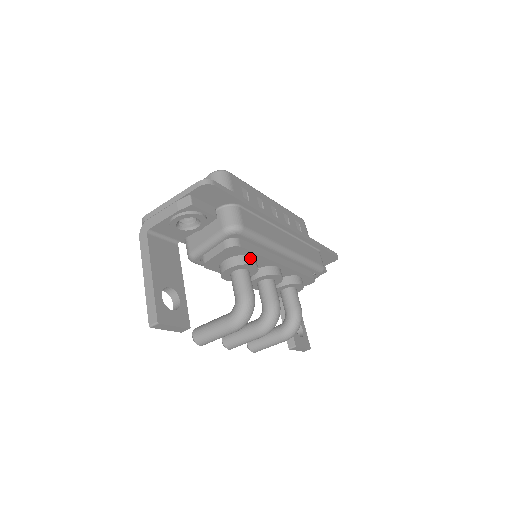
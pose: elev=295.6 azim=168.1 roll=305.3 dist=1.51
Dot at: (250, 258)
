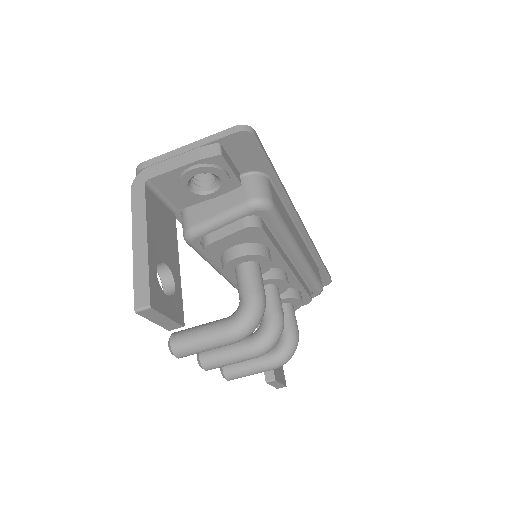
Dot at: (266, 249)
